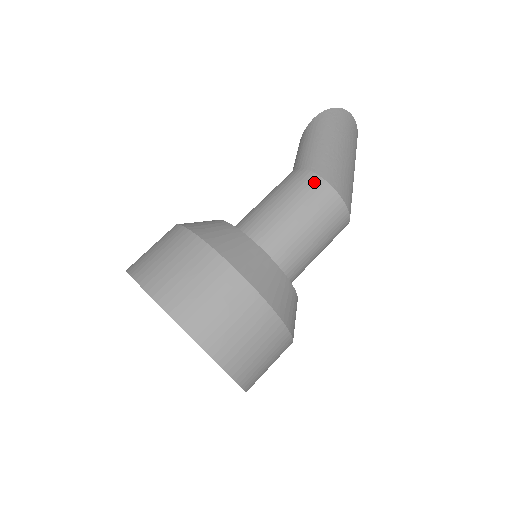
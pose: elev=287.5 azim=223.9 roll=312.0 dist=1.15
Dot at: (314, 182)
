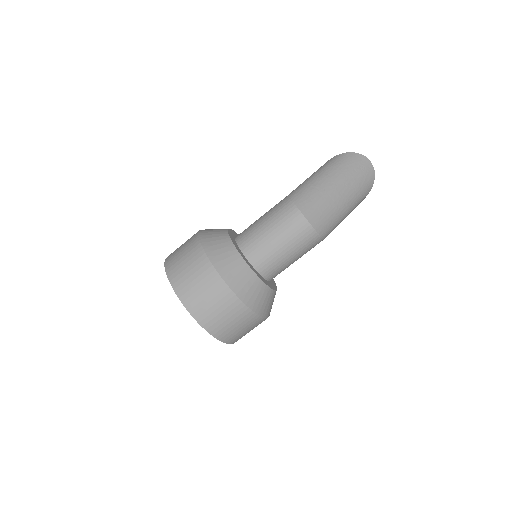
Dot at: (286, 203)
